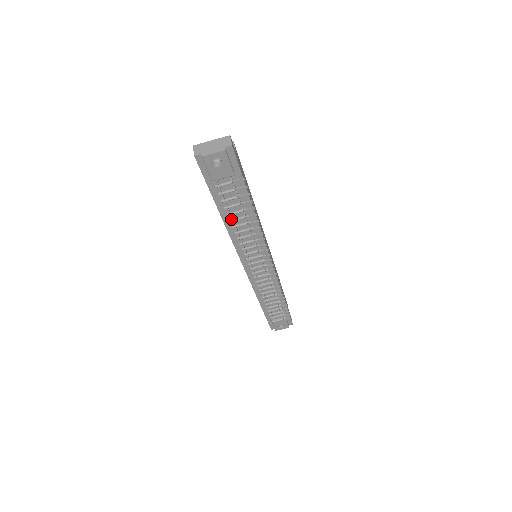
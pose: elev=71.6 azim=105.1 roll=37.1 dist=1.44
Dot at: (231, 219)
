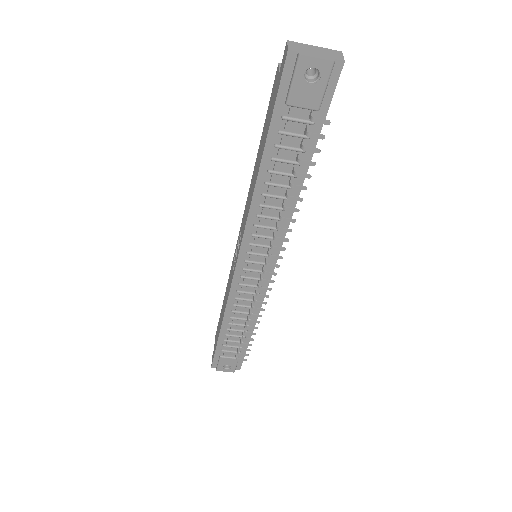
Dot at: (268, 181)
